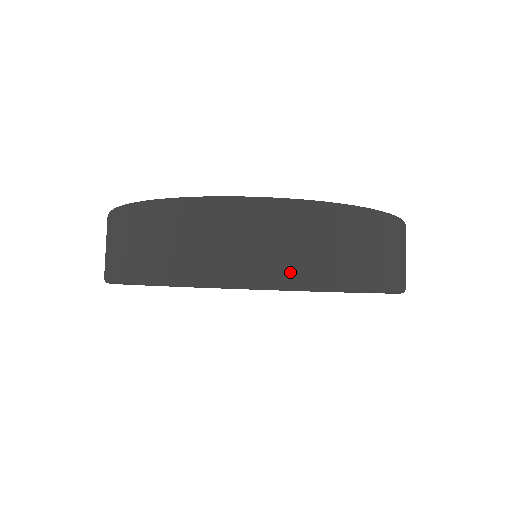
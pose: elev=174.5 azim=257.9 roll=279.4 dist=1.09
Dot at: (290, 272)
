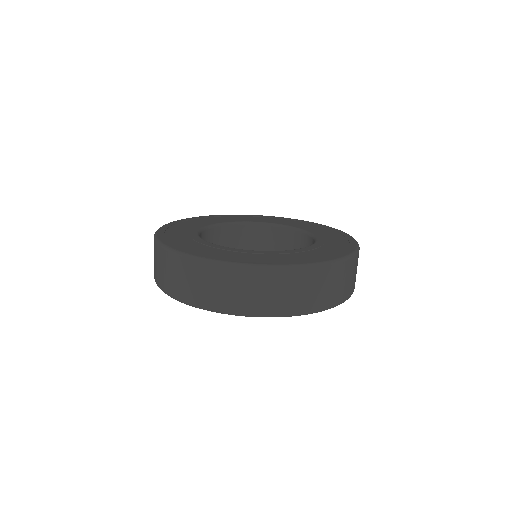
Dot at: (290, 308)
